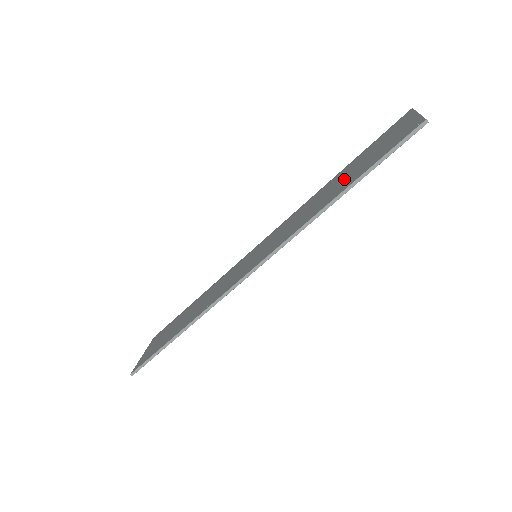
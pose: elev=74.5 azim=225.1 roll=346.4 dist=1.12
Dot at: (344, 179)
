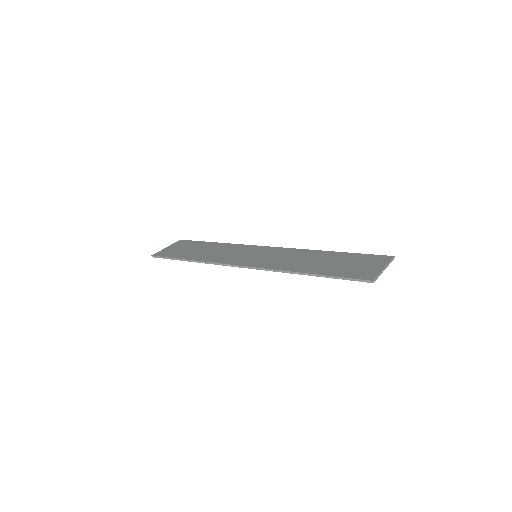
Dot at: (324, 263)
